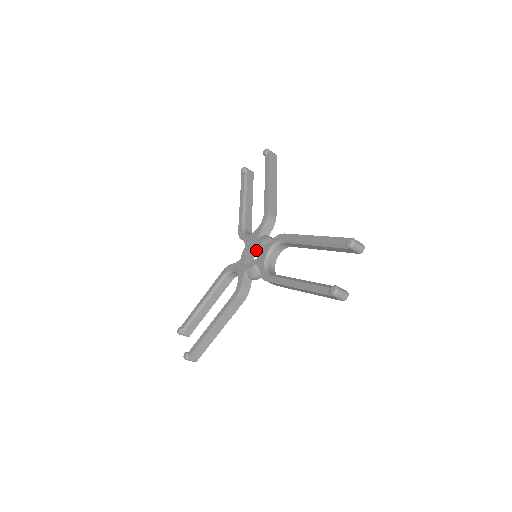
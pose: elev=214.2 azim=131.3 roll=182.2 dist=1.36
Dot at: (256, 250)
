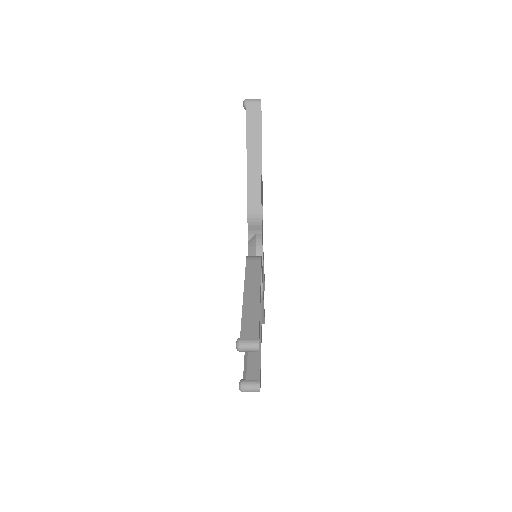
Dot at: occluded
